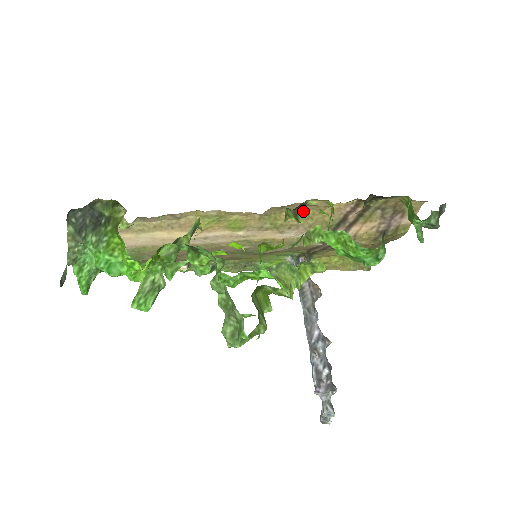
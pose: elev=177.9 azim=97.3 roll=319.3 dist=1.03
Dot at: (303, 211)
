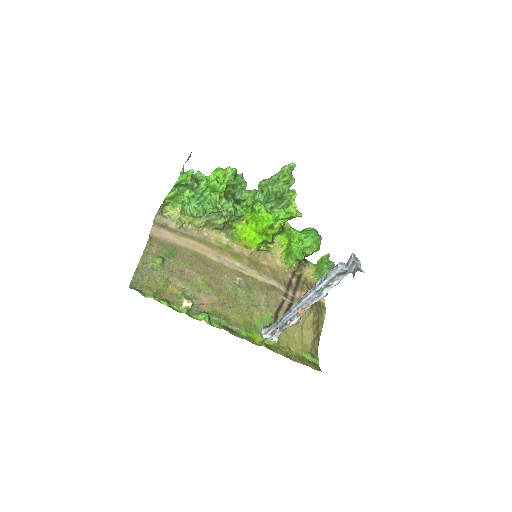
Dot at: (269, 265)
